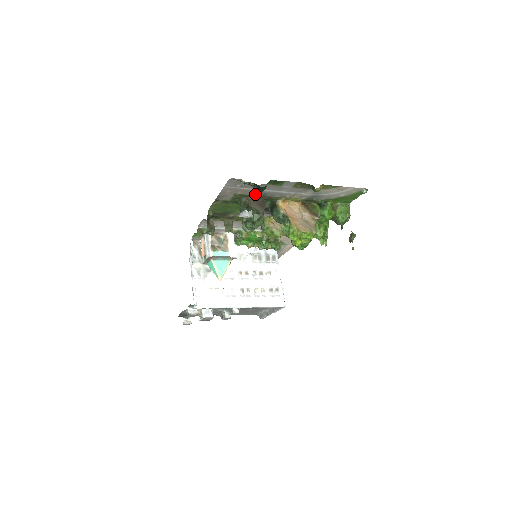
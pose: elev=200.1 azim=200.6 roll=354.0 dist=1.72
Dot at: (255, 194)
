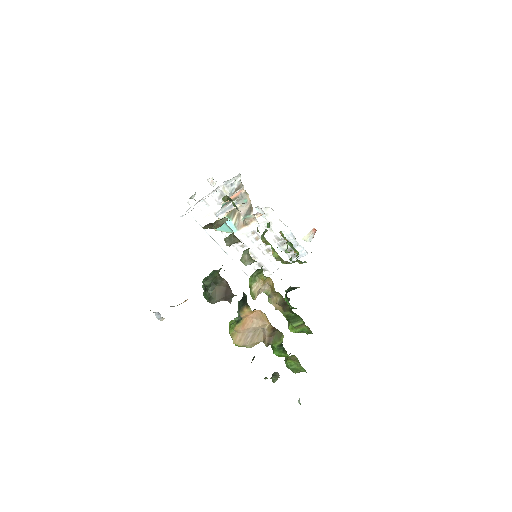
Dot at: occluded
